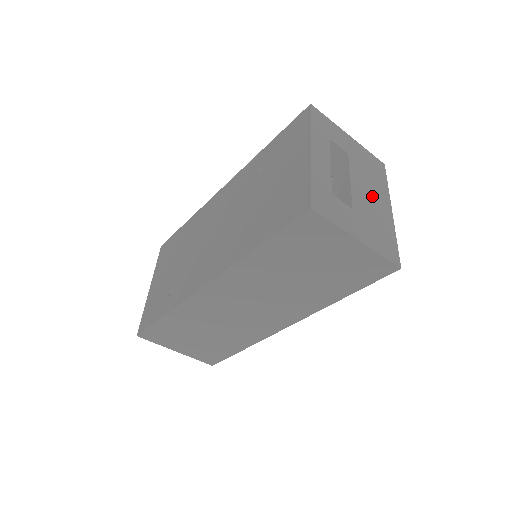
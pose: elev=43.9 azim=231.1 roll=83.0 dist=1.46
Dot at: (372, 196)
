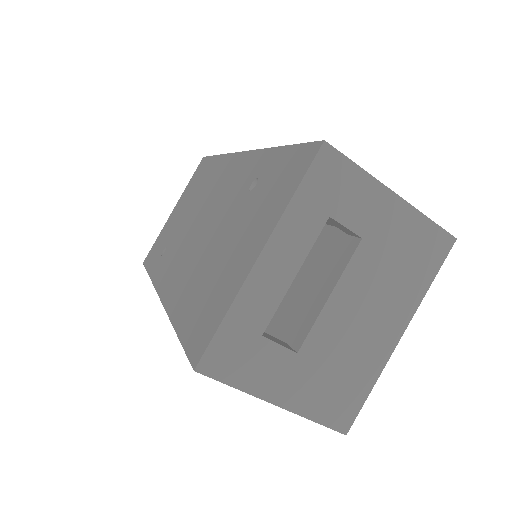
Dot at: (368, 317)
